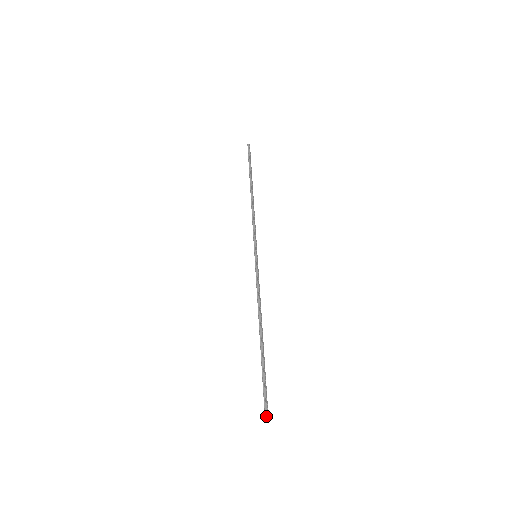
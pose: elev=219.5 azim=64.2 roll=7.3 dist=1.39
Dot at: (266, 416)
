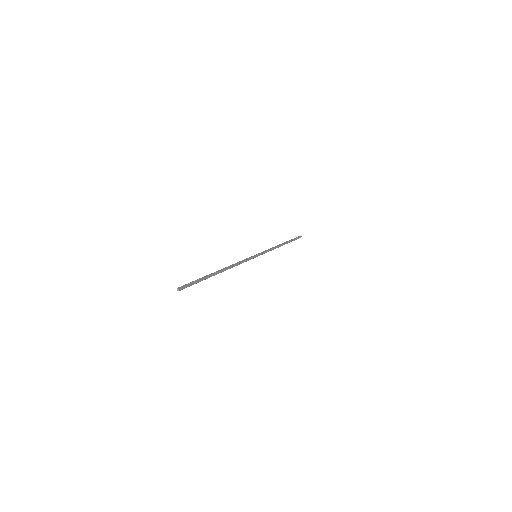
Dot at: (179, 288)
